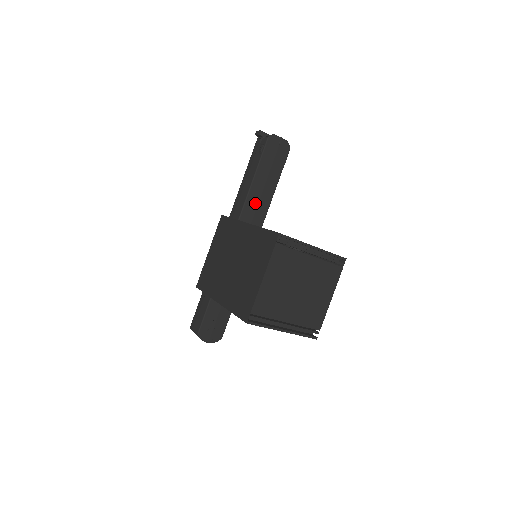
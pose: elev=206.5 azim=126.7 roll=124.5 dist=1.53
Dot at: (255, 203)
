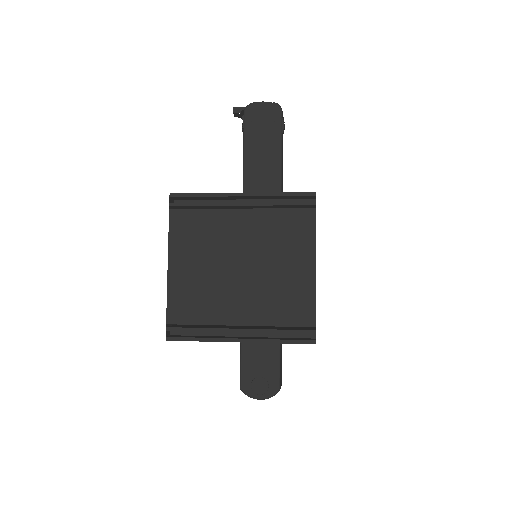
Dot at: occluded
